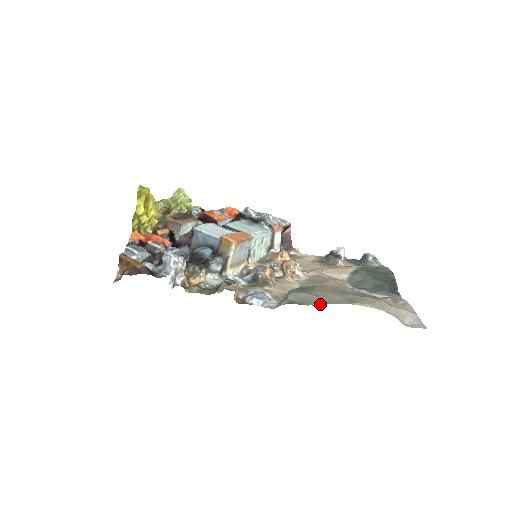
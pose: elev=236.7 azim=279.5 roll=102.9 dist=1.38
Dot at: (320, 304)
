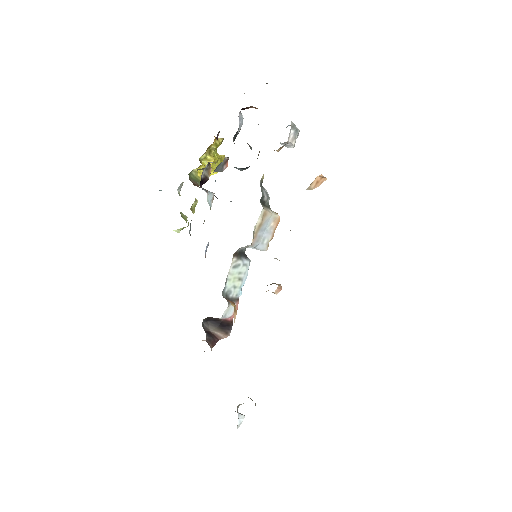
Dot at: occluded
